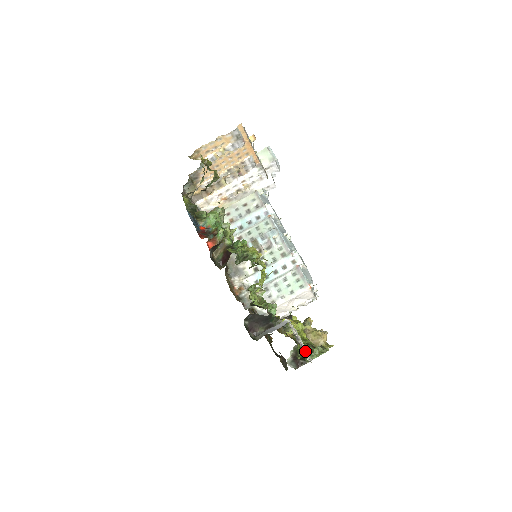
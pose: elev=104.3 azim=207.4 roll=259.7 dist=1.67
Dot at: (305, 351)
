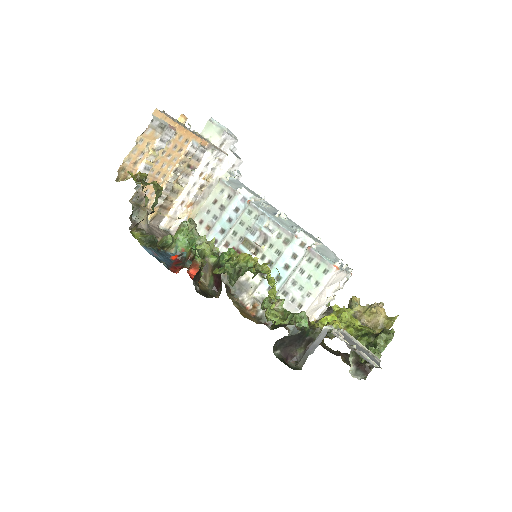
Dot at: (367, 356)
